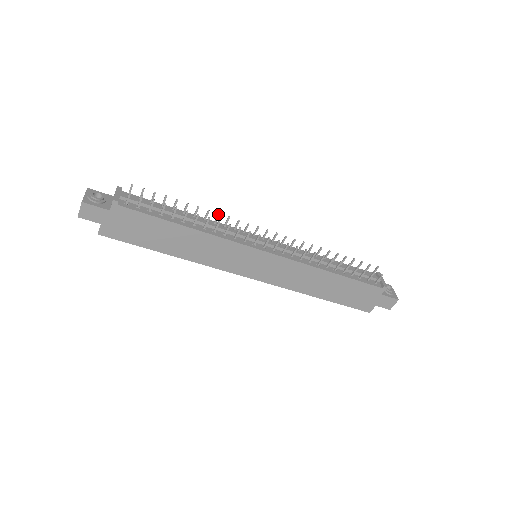
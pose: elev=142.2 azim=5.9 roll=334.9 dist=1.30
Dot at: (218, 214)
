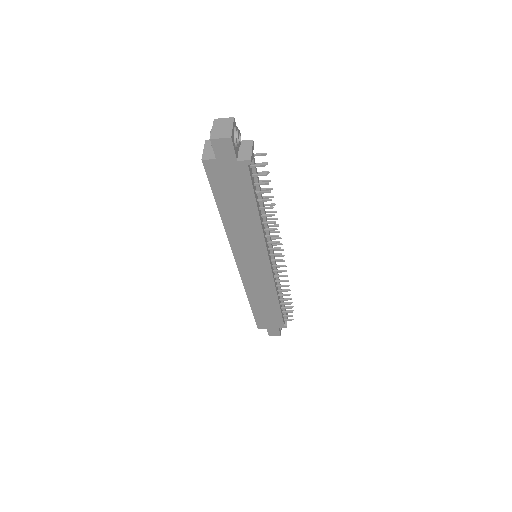
Dot at: (277, 218)
